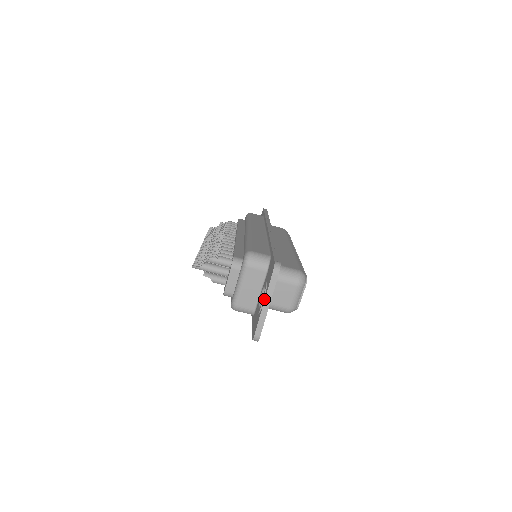
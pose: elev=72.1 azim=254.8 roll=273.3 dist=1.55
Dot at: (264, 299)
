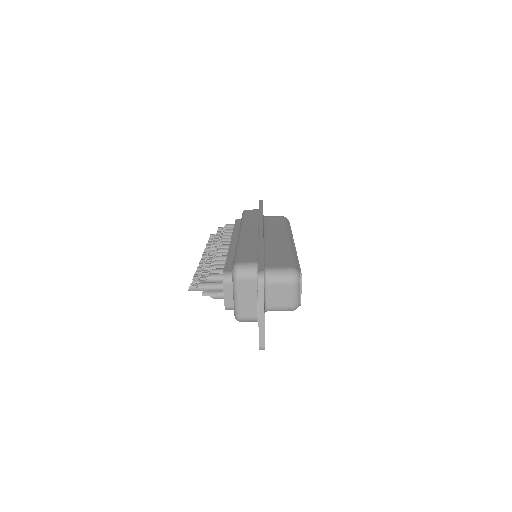
Dot at: (258, 310)
